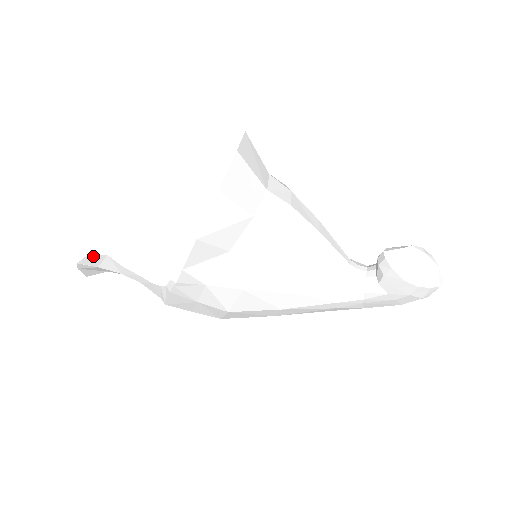
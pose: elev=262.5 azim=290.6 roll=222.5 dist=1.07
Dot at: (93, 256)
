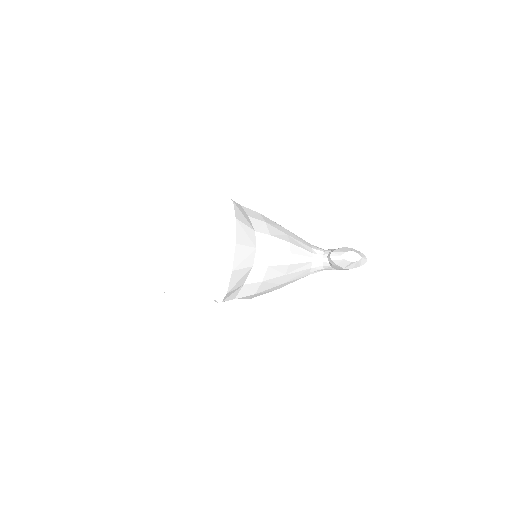
Dot at: occluded
